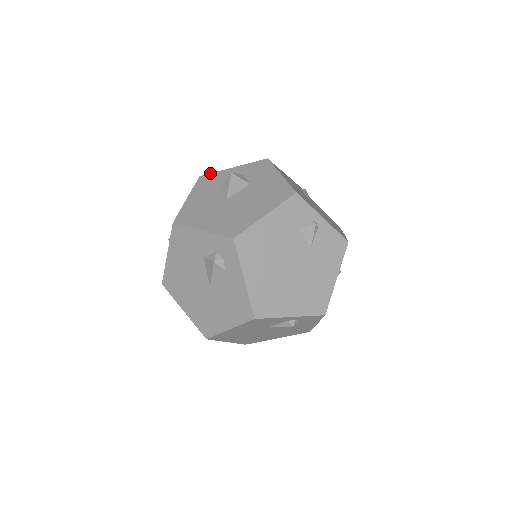
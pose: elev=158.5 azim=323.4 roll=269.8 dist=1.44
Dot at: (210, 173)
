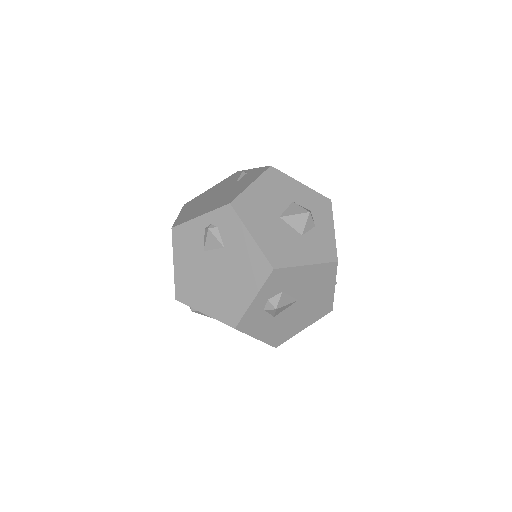
Dot at: occluded
